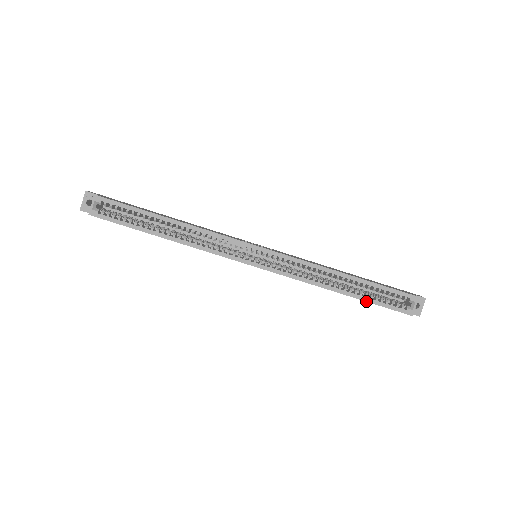
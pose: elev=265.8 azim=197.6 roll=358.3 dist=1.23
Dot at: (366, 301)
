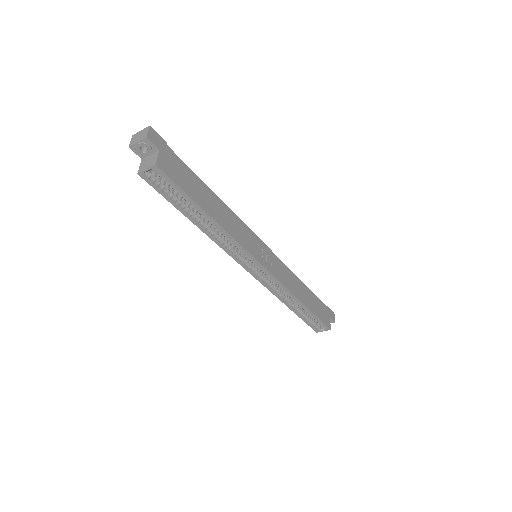
Dot at: (300, 317)
